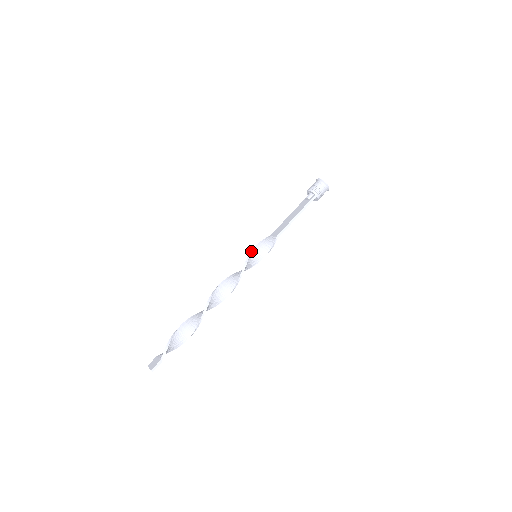
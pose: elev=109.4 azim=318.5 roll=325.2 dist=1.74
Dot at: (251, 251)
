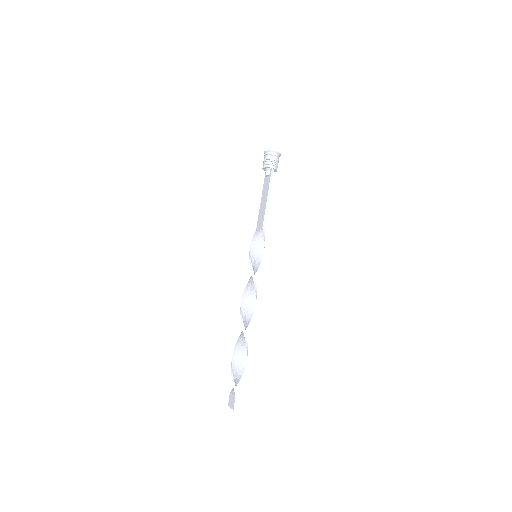
Dot at: (249, 255)
